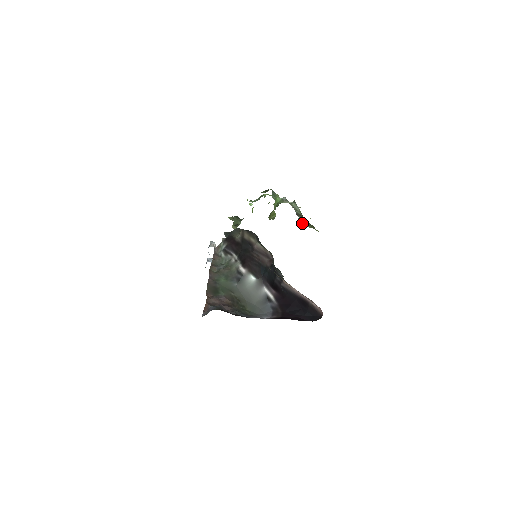
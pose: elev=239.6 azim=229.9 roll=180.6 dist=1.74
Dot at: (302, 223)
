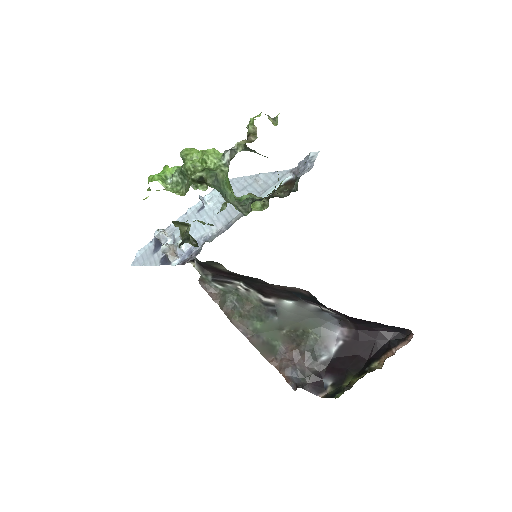
Dot at: occluded
